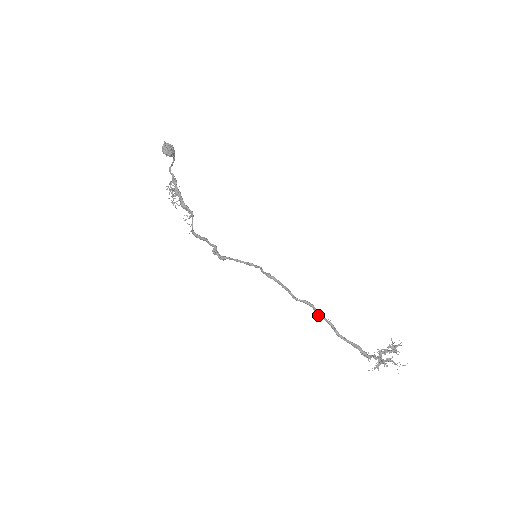
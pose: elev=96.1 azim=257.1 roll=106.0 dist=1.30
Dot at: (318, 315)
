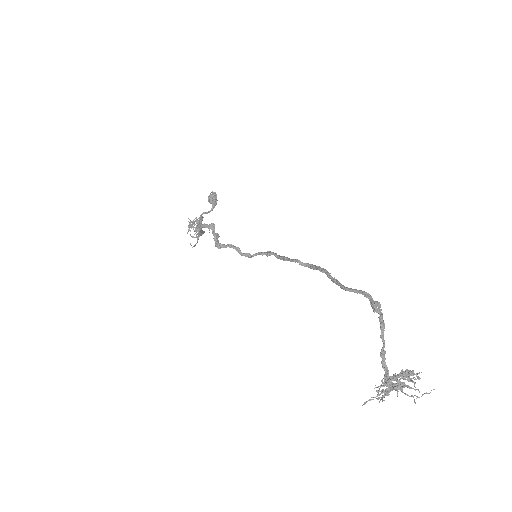
Dot at: (321, 270)
